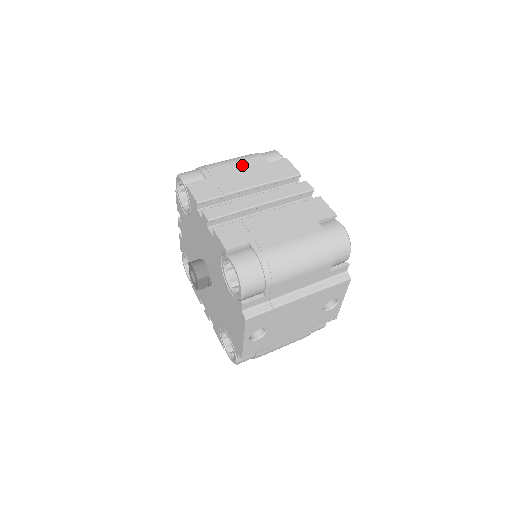
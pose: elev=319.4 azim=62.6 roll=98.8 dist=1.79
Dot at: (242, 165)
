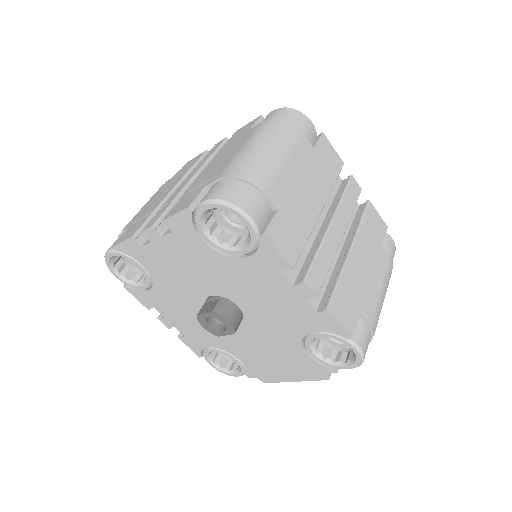
Dot at: (296, 164)
